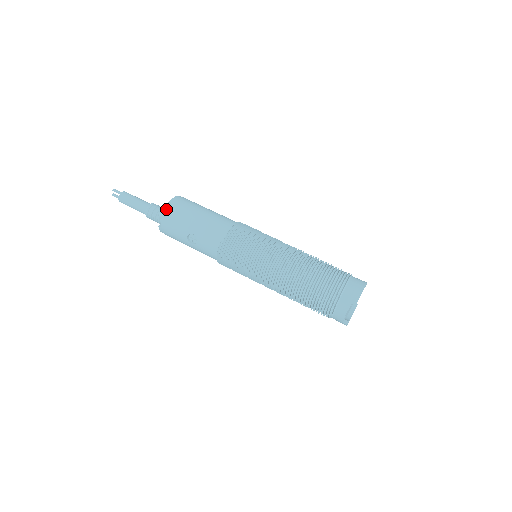
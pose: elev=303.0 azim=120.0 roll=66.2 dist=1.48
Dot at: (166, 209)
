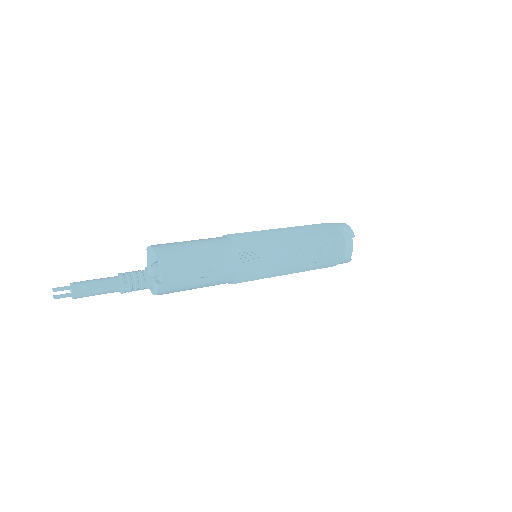
Dot at: (160, 260)
